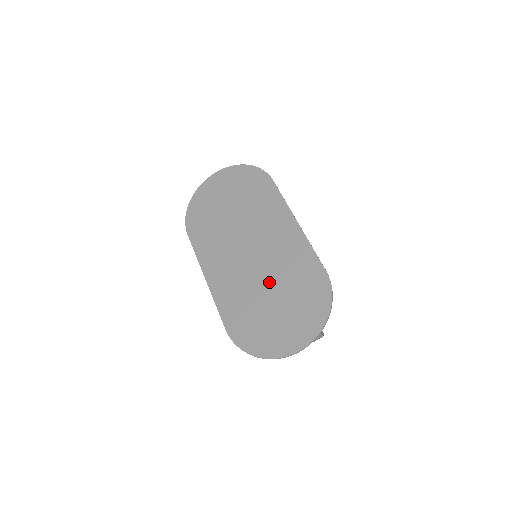
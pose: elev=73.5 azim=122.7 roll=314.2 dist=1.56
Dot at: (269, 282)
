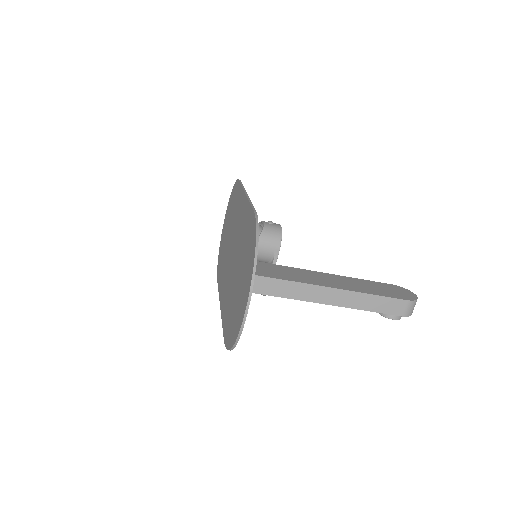
Dot at: (236, 266)
